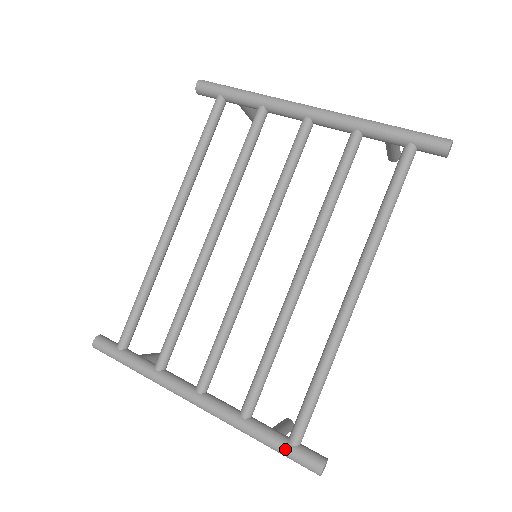
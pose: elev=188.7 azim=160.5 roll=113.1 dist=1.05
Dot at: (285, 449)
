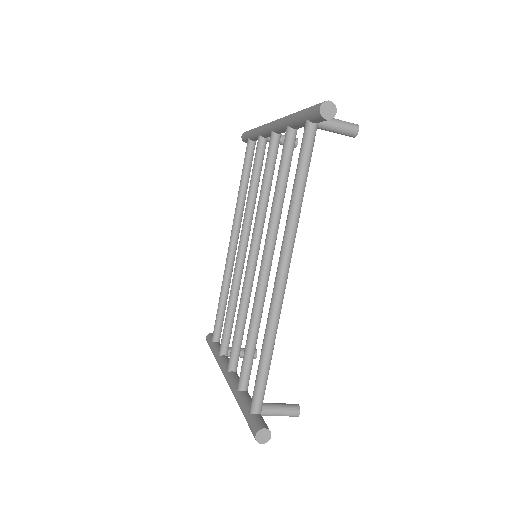
Dot at: (245, 416)
